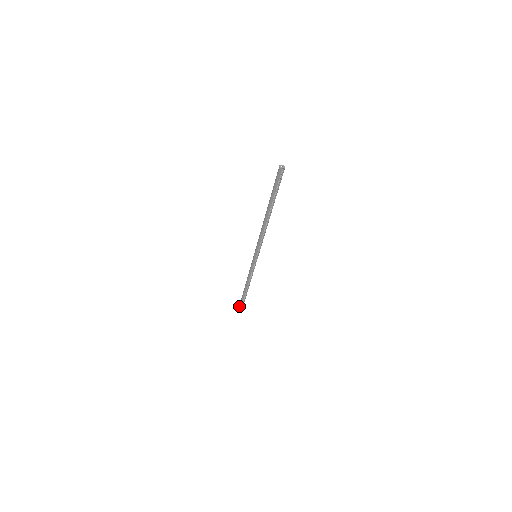
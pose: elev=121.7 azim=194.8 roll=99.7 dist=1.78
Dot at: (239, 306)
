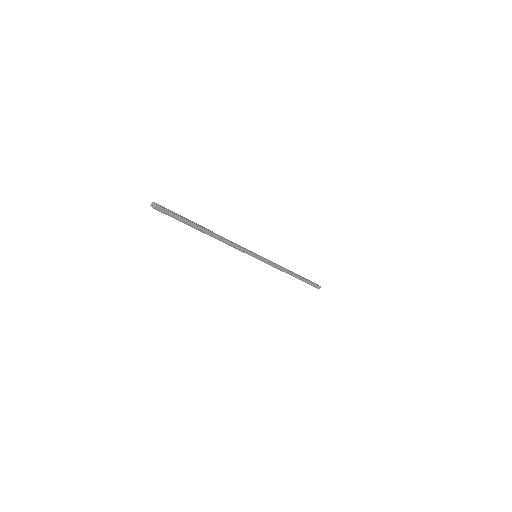
Dot at: occluded
